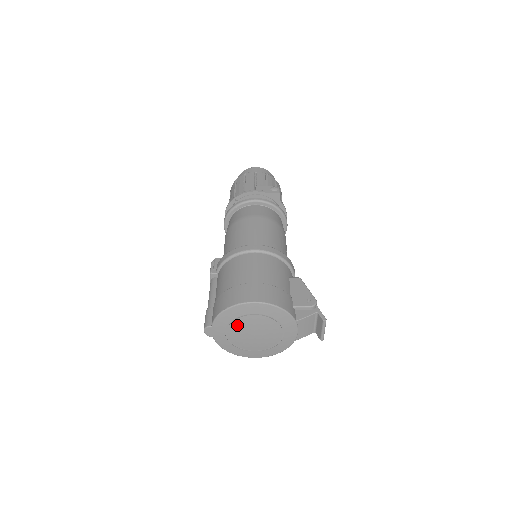
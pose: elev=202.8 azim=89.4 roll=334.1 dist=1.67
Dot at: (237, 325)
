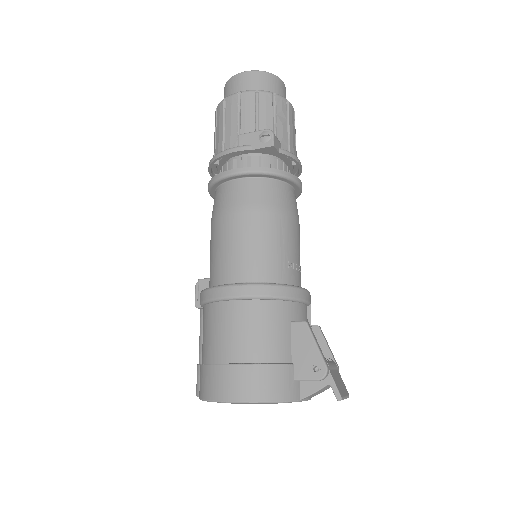
Dot at: occluded
